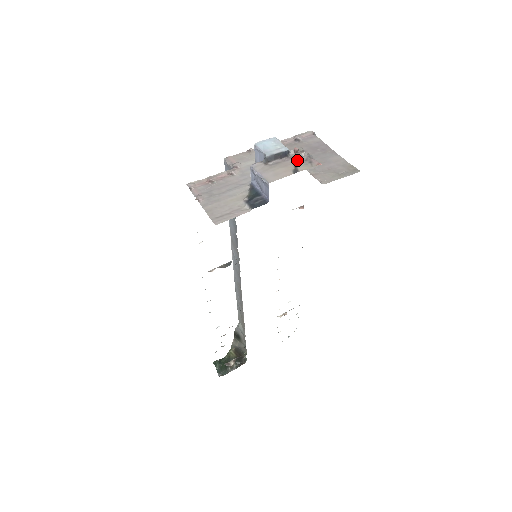
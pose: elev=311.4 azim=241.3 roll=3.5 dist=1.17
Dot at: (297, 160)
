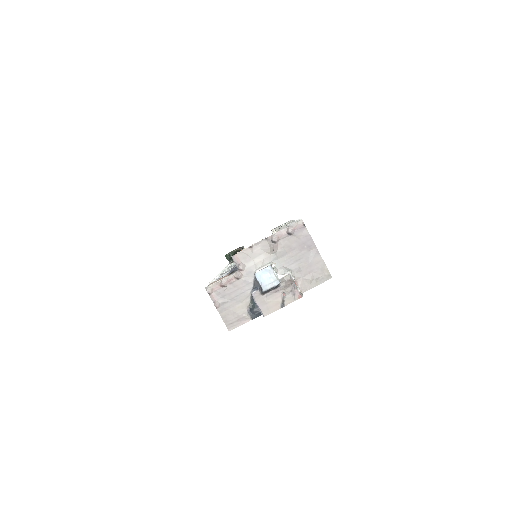
Dot at: occluded
